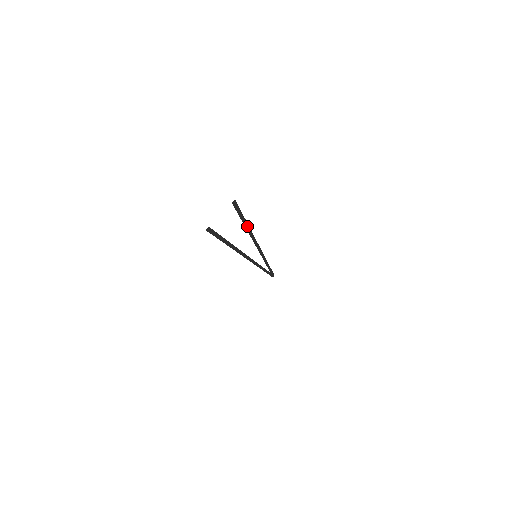
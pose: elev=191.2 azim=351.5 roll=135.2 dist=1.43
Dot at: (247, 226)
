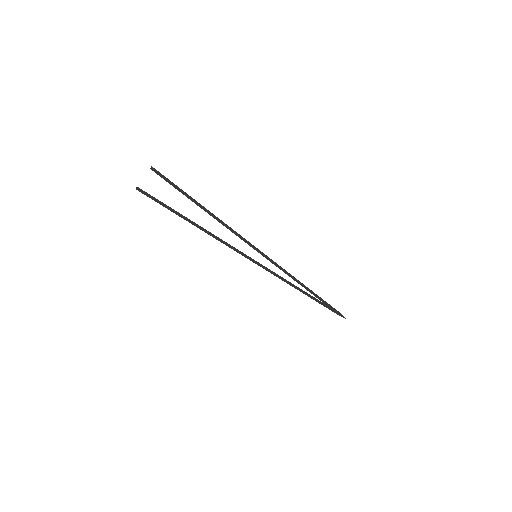
Dot at: (199, 204)
